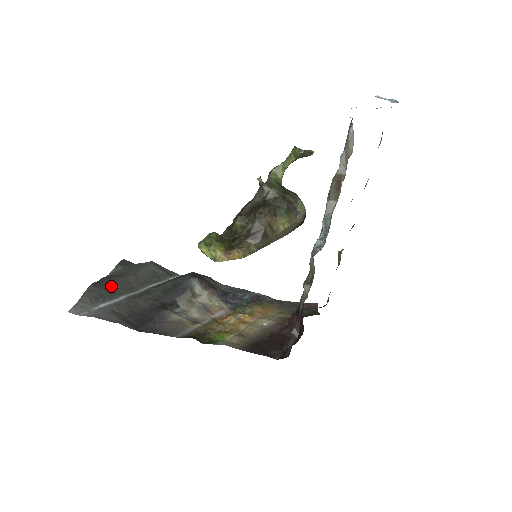
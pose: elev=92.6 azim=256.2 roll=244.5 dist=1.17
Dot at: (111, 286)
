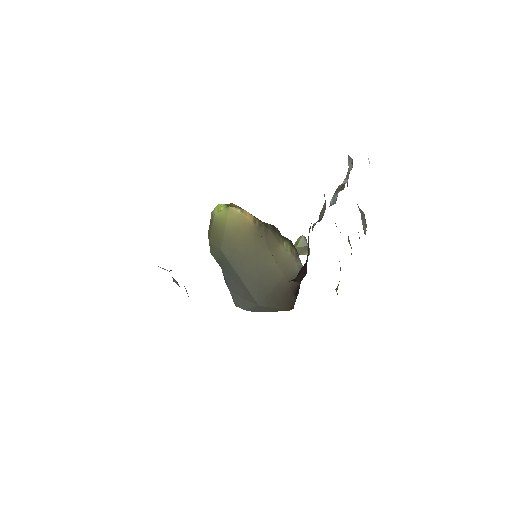
Dot at: occluded
